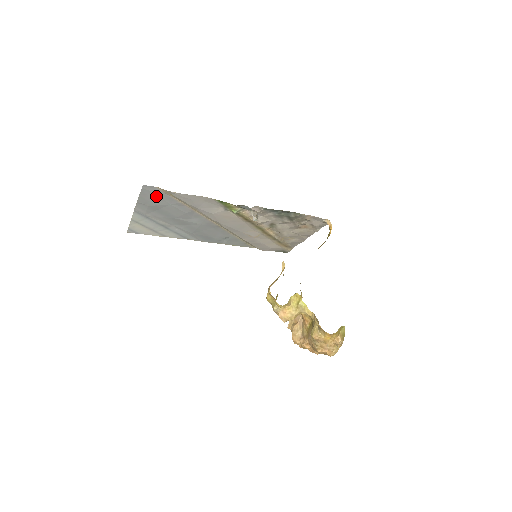
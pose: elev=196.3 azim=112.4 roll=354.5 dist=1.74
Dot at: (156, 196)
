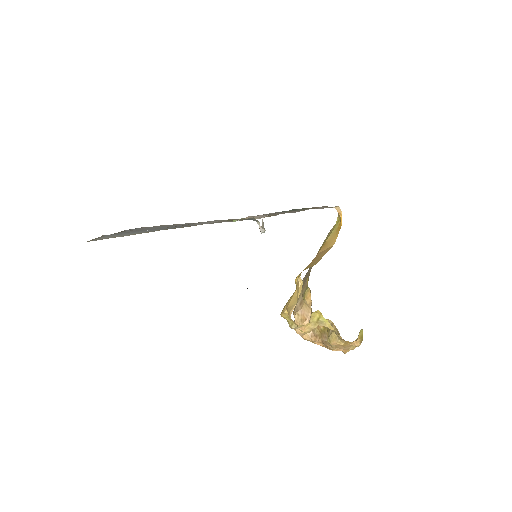
Dot at: occluded
